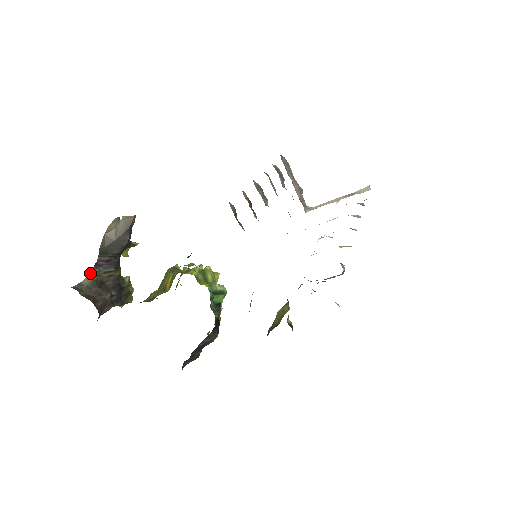
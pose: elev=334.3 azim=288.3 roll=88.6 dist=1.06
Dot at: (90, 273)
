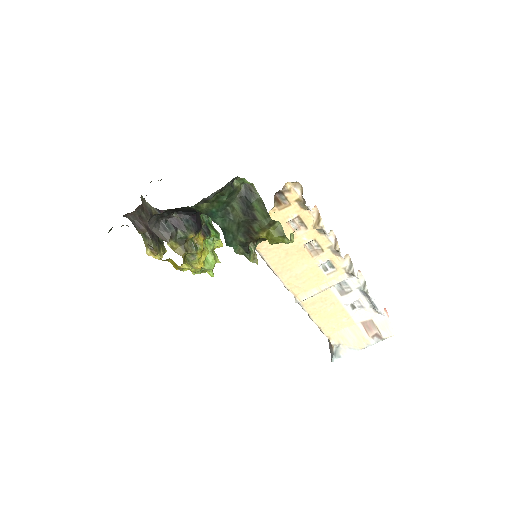
Dot at: (153, 207)
